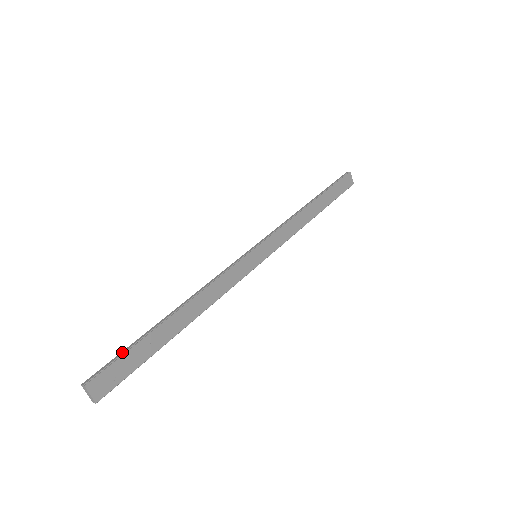
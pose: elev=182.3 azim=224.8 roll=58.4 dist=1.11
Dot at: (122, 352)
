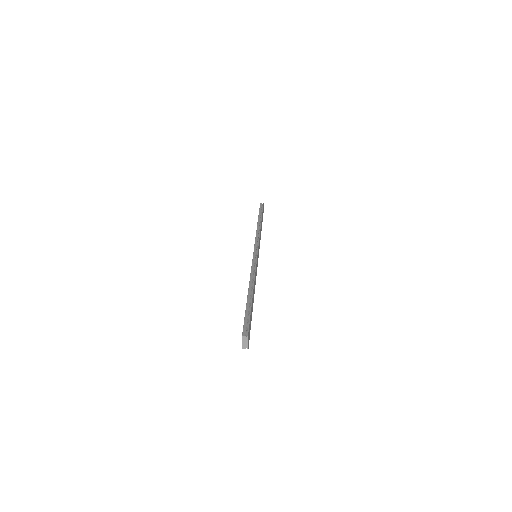
Dot at: (246, 315)
